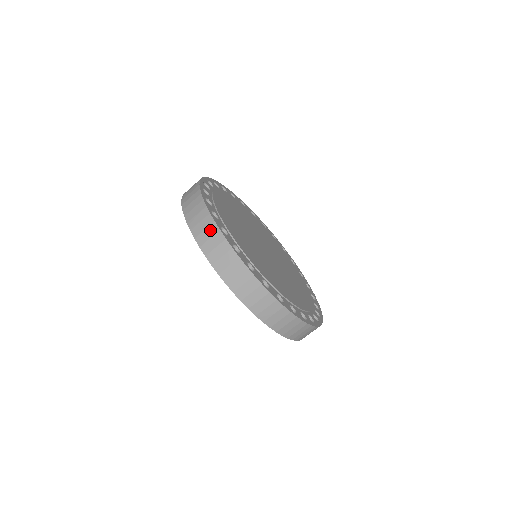
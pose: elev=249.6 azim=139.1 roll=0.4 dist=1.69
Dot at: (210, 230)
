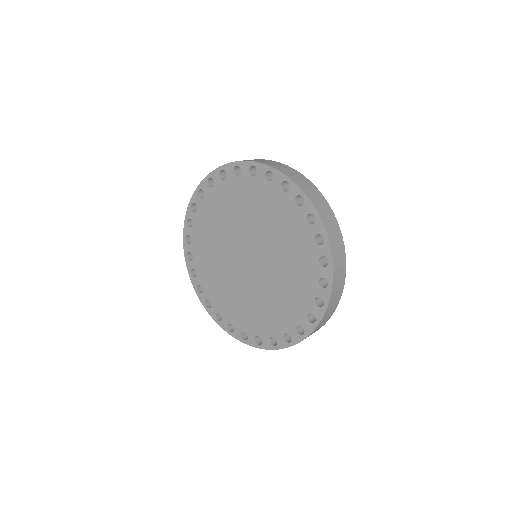
Dot at: (336, 229)
